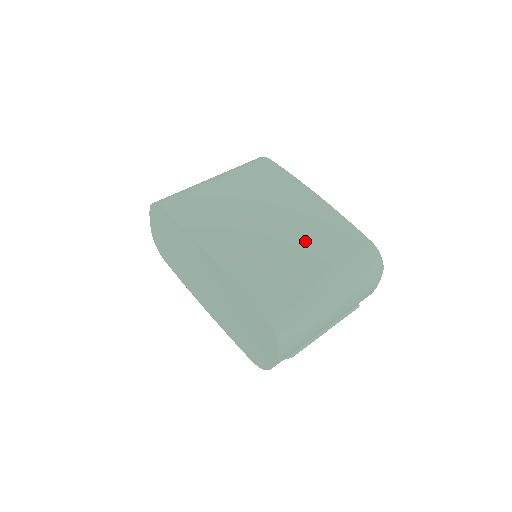
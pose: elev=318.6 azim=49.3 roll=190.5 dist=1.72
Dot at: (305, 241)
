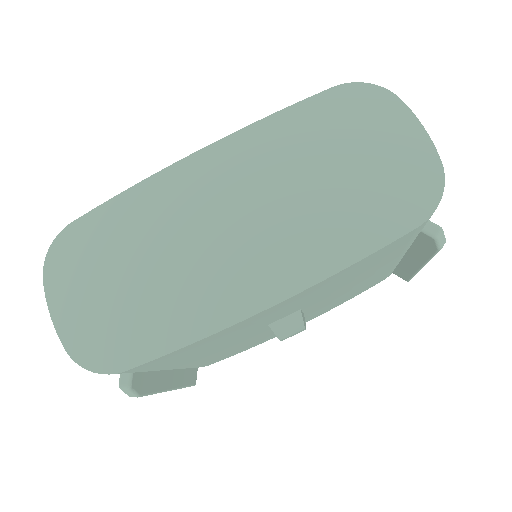
Dot at: occluded
